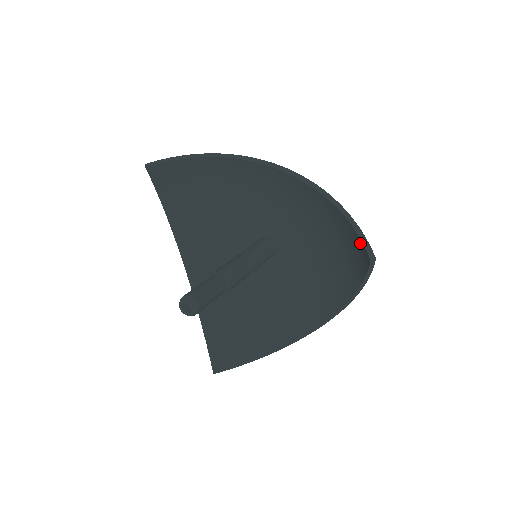
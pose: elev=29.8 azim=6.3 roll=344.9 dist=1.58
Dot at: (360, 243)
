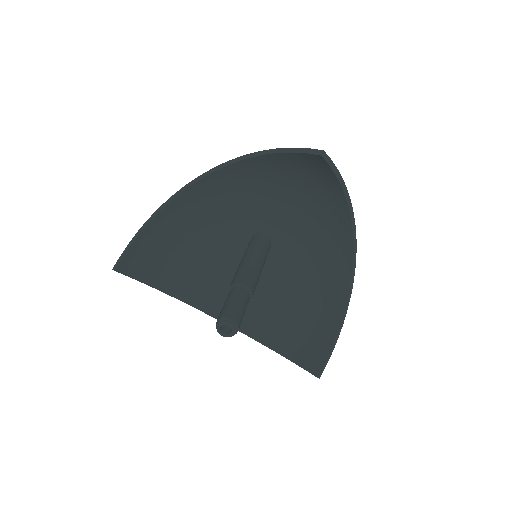
Dot at: (323, 358)
